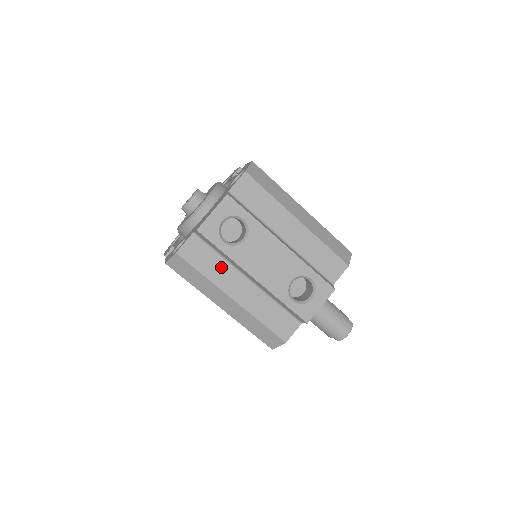
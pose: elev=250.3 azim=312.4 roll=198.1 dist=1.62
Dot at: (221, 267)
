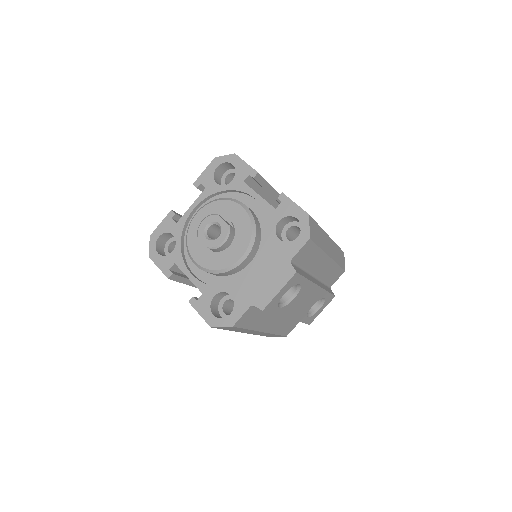
Dot at: (263, 317)
